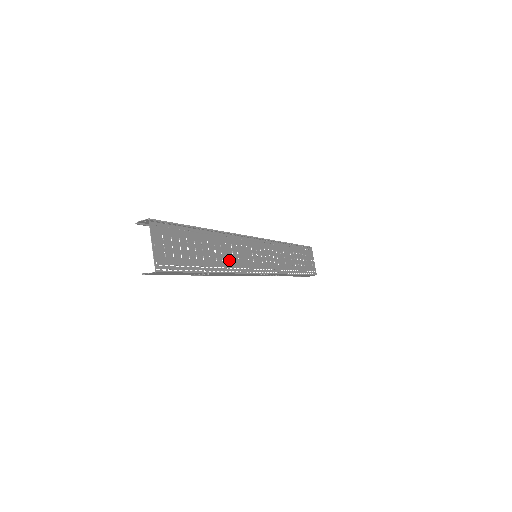
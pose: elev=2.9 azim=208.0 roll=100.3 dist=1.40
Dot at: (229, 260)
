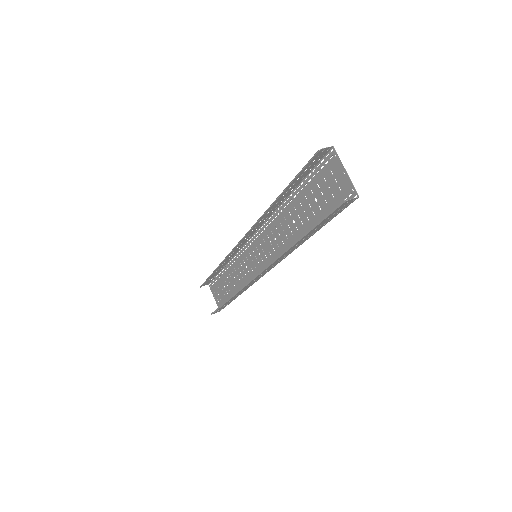
Dot at: (286, 239)
